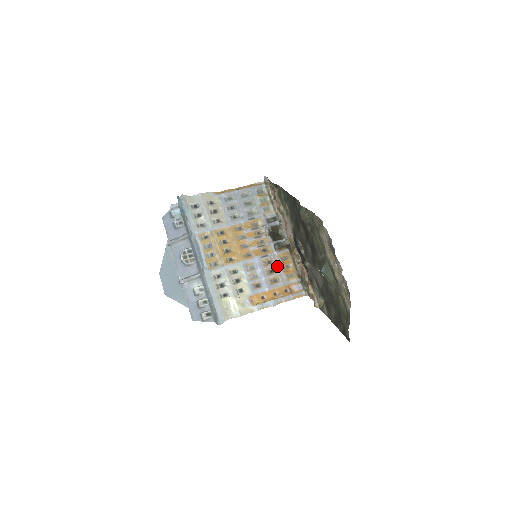
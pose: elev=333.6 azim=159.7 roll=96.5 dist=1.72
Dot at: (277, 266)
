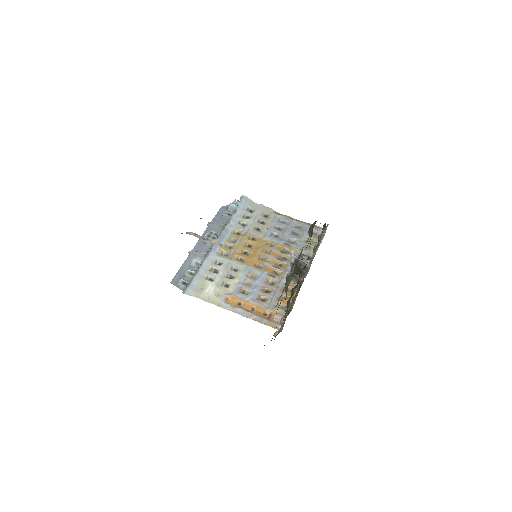
Dot at: (276, 290)
